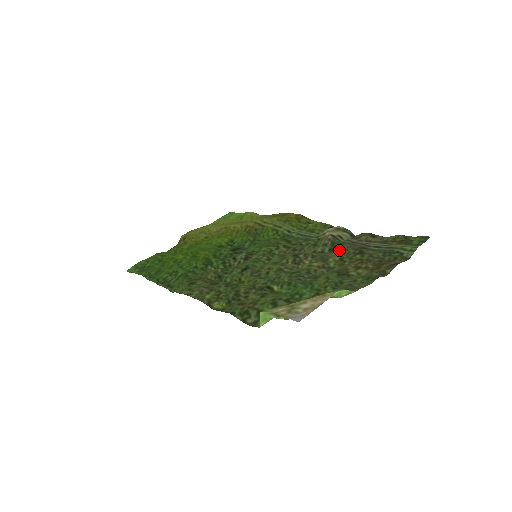
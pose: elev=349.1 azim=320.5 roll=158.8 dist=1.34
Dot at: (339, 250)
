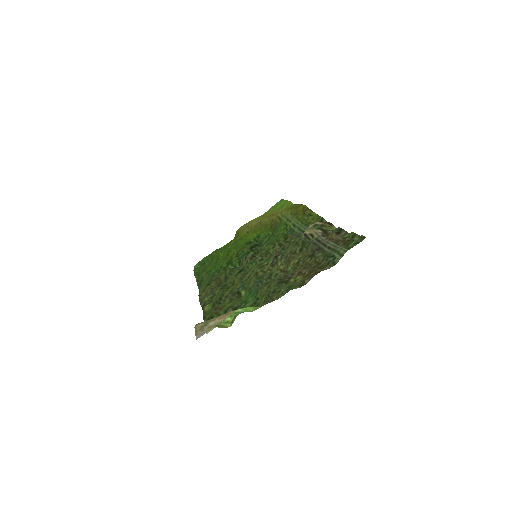
Dot at: (304, 251)
